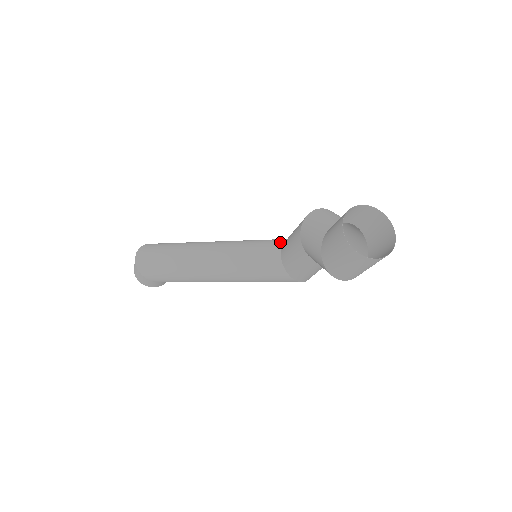
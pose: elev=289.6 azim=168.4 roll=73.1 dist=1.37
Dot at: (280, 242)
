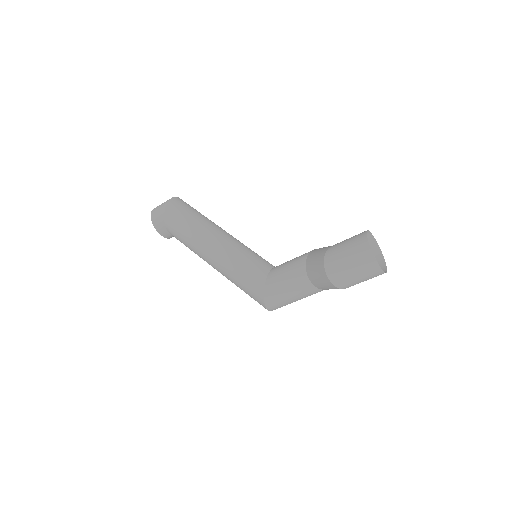
Dot at: occluded
